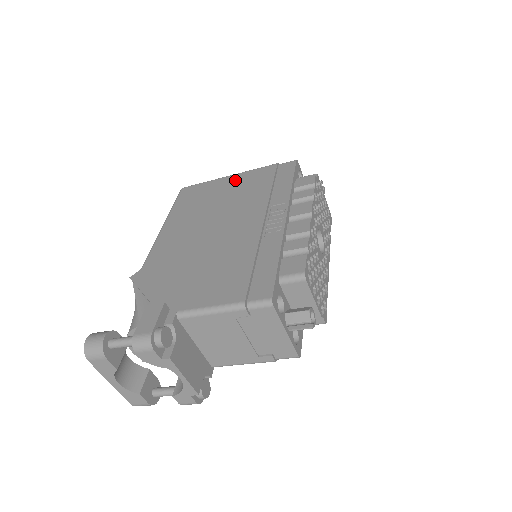
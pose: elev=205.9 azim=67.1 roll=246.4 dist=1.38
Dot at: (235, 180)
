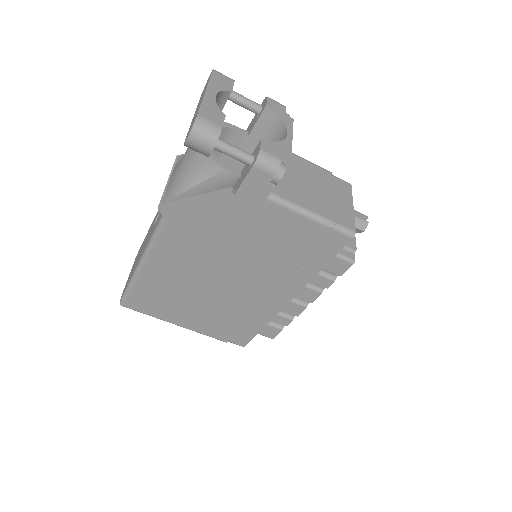
Dot at: occluded
